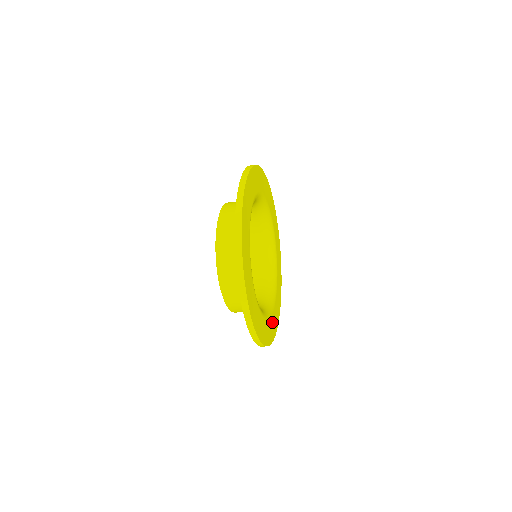
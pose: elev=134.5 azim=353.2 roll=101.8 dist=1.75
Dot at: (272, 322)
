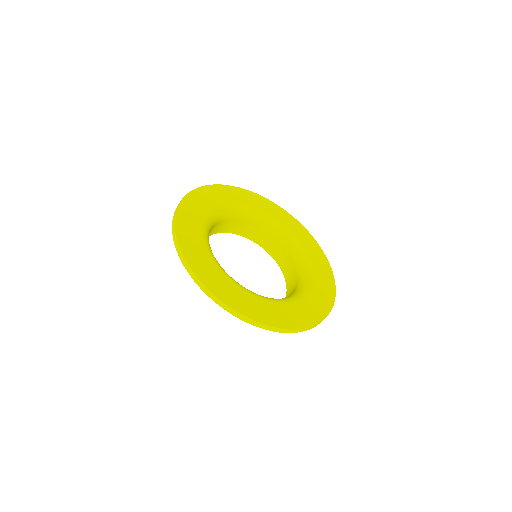
Dot at: (307, 244)
